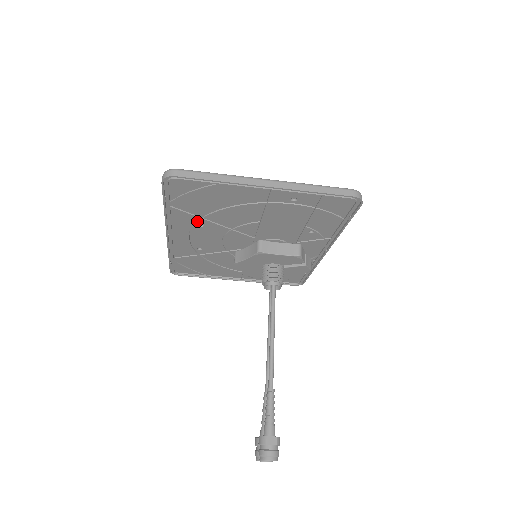
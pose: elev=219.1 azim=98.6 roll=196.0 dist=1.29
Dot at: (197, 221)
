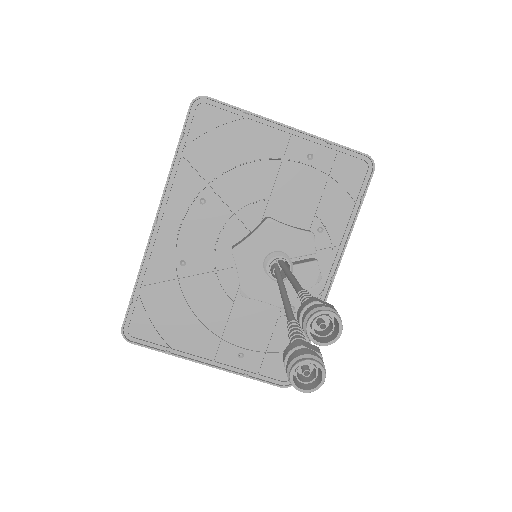
Dot at: (201, 190)
